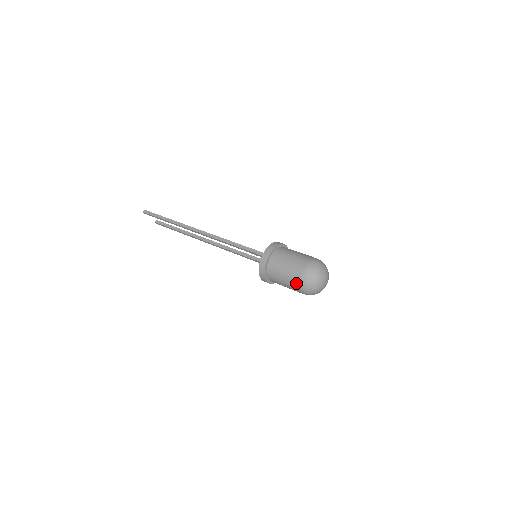
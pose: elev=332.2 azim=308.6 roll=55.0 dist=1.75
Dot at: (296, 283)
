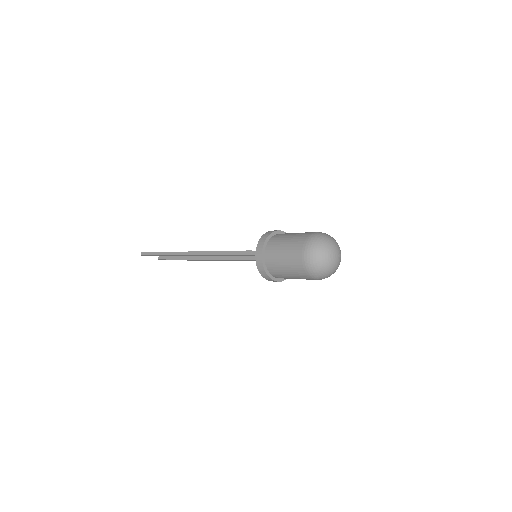
Dot at: (302, 272)
